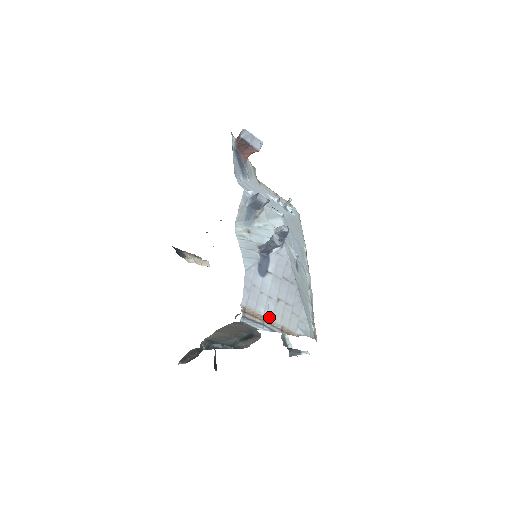
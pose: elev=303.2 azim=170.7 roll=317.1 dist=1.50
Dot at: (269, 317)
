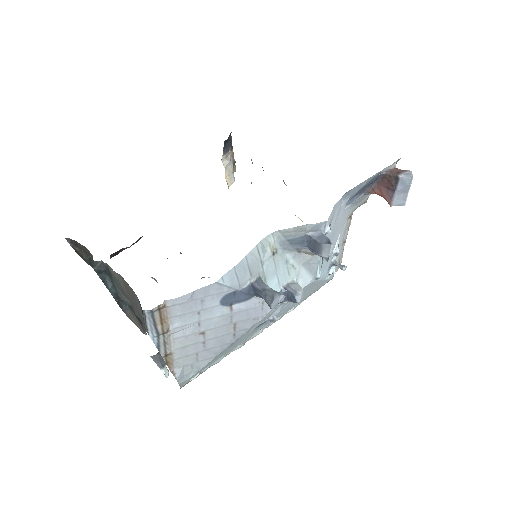
Dot at: (173, 335)
